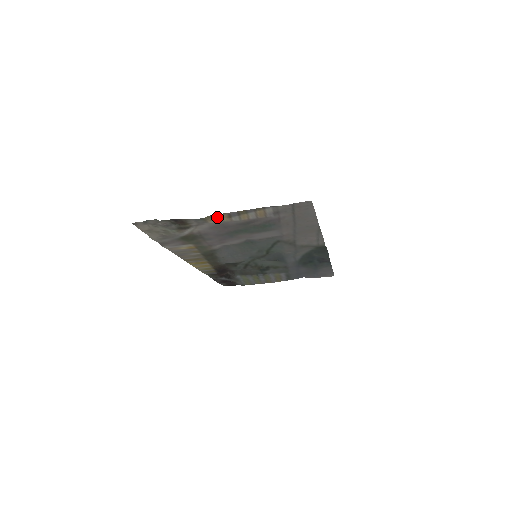
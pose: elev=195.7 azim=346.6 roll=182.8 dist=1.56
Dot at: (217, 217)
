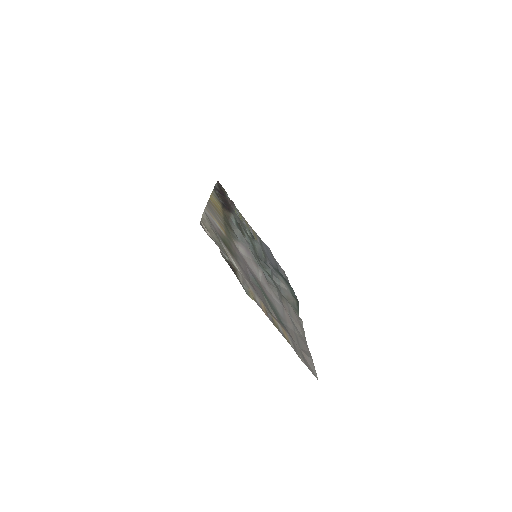
Dot at: (259, 302)
